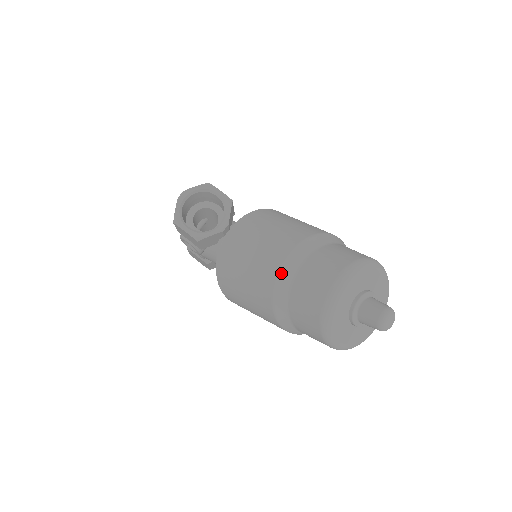
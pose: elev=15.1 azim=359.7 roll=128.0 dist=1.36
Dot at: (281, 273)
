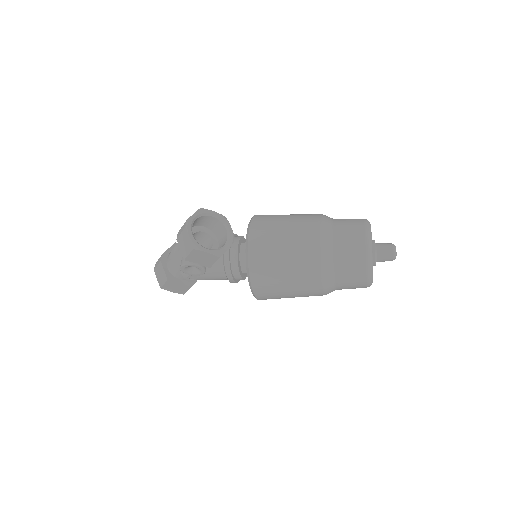
Dot at: (323, 248)
